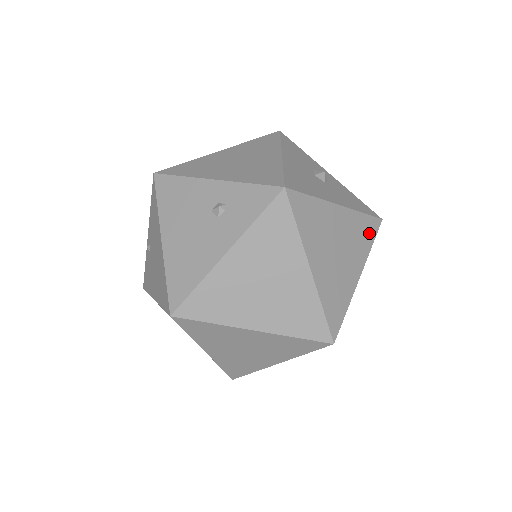
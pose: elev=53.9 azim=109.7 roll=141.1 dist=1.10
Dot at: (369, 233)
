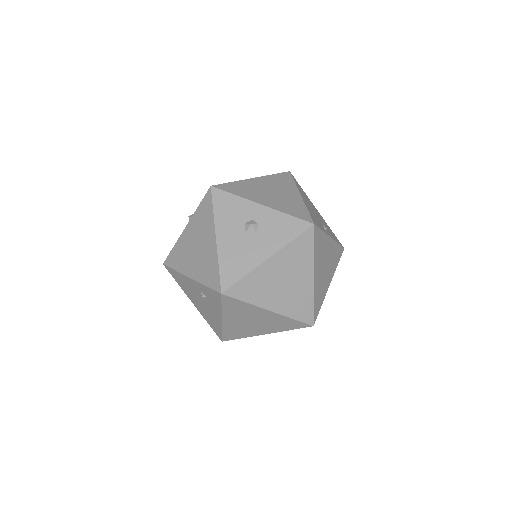
Dot at: (306, 246)
